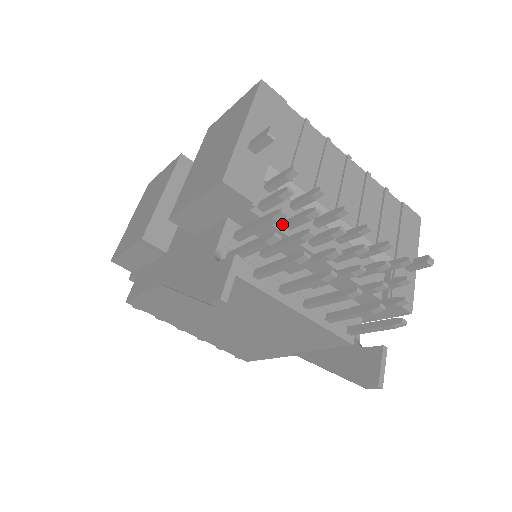
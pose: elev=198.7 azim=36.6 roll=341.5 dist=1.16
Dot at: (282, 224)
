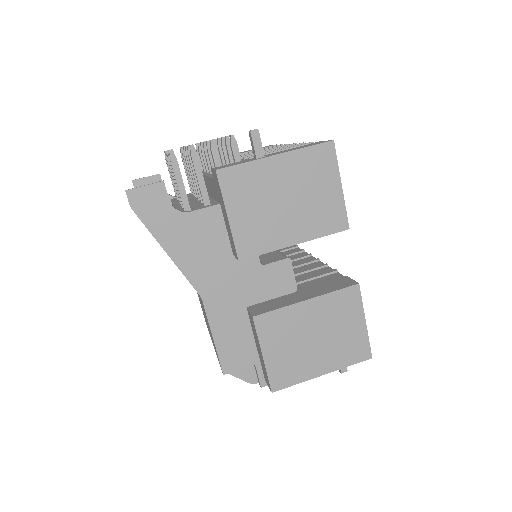
Dot at: occluded
